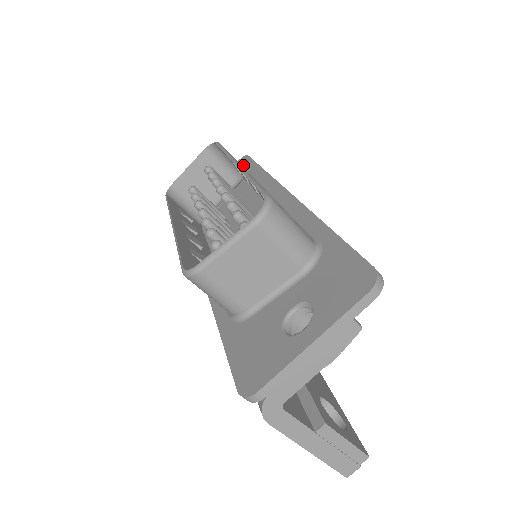
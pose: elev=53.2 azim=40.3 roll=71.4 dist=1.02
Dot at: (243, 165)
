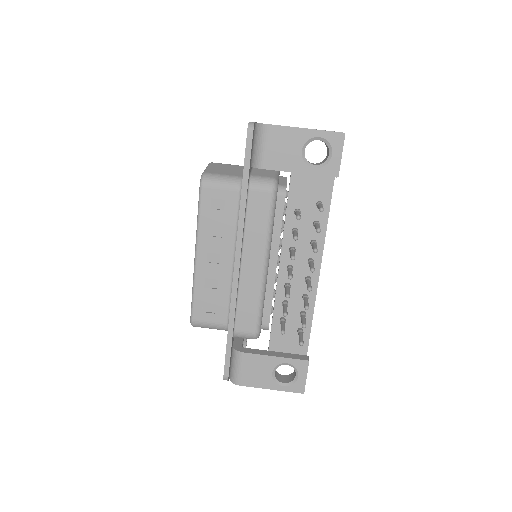
Dot at: occluded
